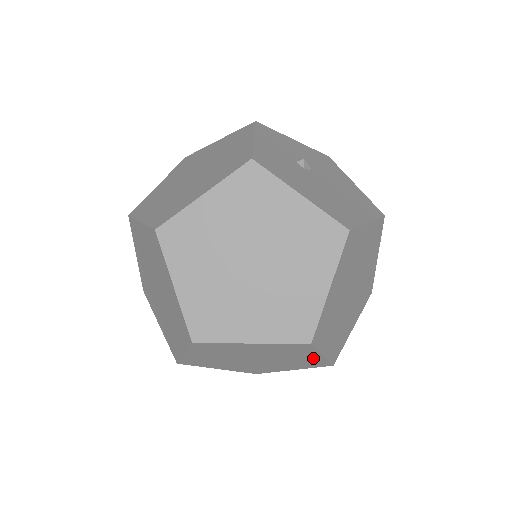
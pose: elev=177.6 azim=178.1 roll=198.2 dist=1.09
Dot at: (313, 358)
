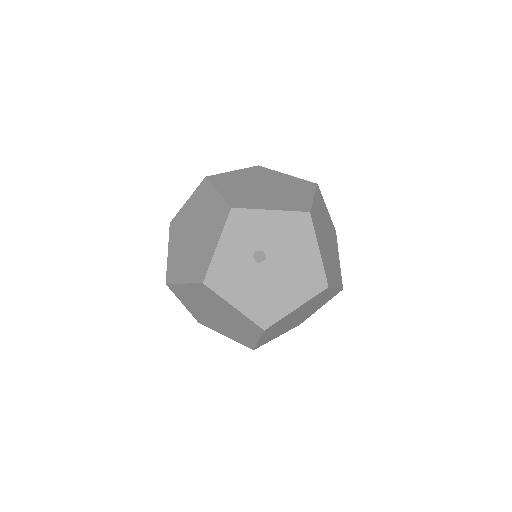
Dot at: occluded
